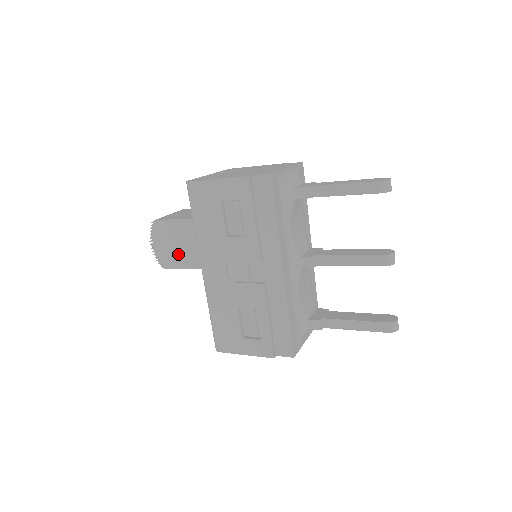
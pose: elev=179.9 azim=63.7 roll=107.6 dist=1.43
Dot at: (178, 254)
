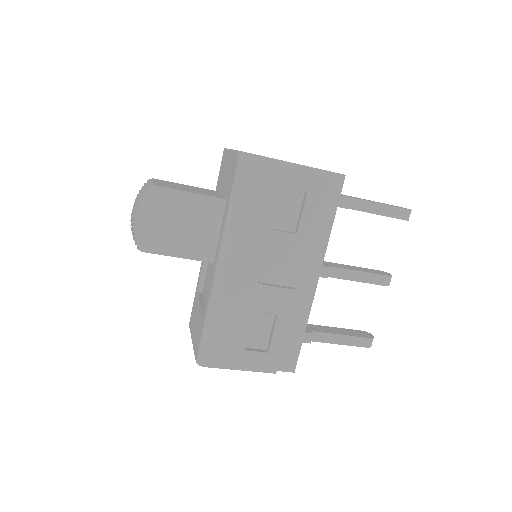
Dot at: (174, 237)
